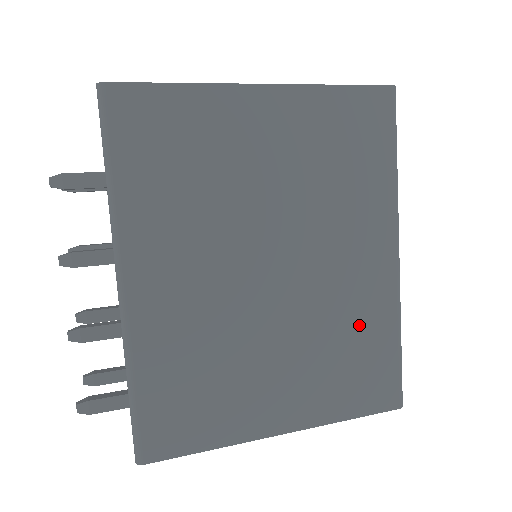
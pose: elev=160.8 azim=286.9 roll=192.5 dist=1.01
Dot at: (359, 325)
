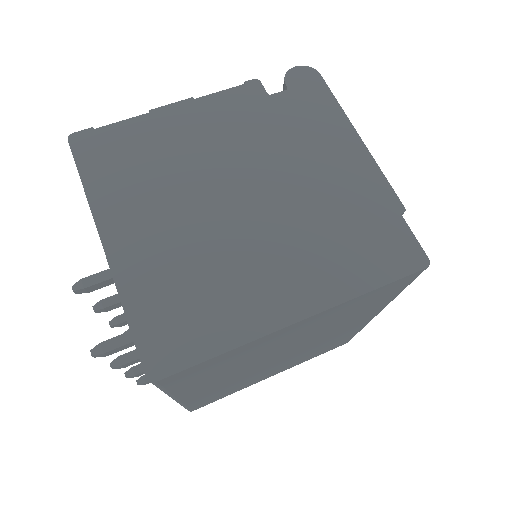
Dot at: occluded
